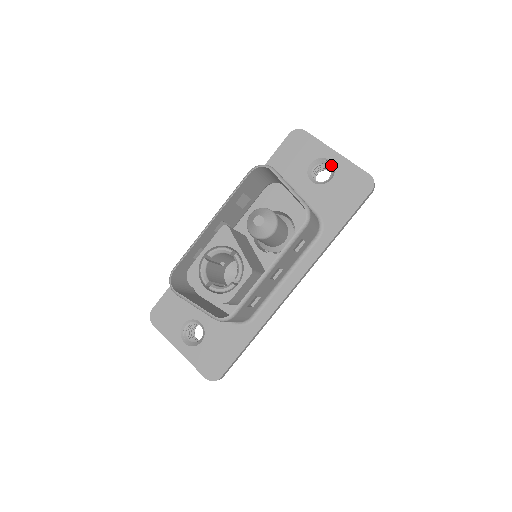
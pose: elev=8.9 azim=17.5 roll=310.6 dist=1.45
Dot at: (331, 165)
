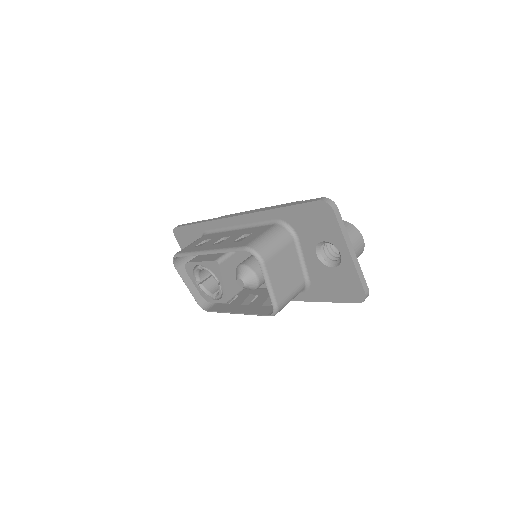
Dot at: (341, 256)
